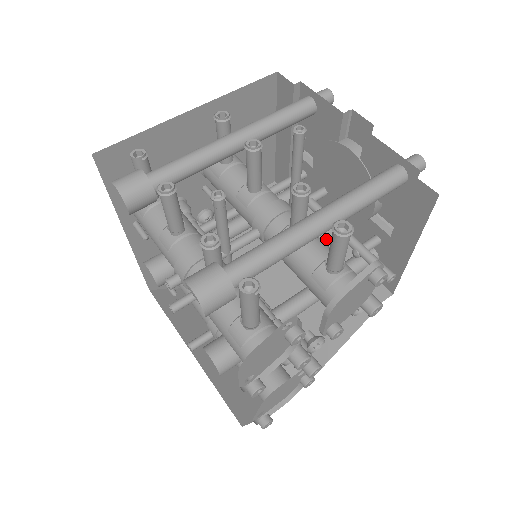
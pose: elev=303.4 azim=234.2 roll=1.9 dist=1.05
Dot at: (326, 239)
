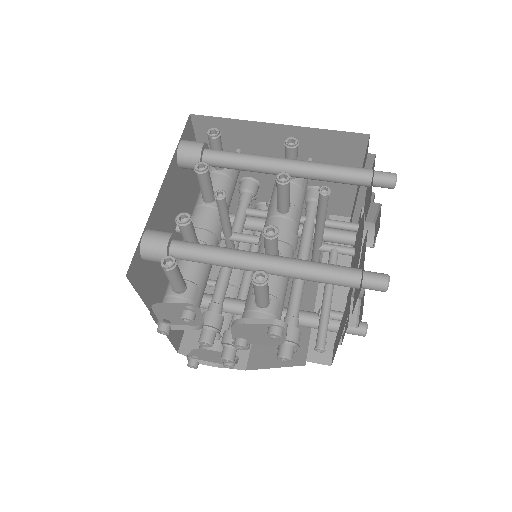
Dot at: (334, 288)
